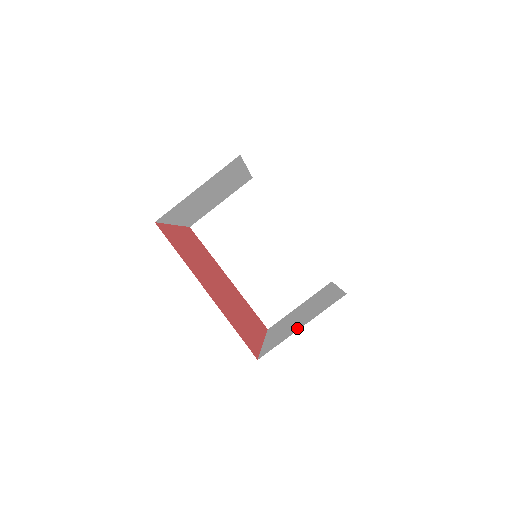
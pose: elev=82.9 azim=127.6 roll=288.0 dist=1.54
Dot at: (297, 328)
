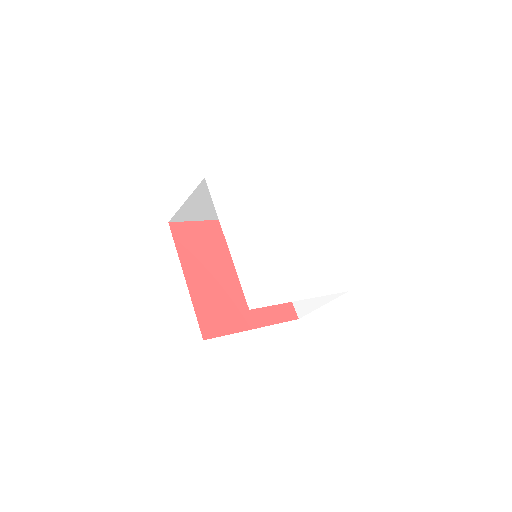
Dot at: occluded
